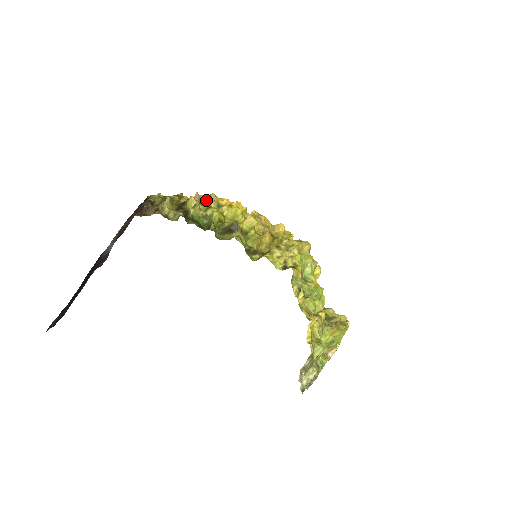
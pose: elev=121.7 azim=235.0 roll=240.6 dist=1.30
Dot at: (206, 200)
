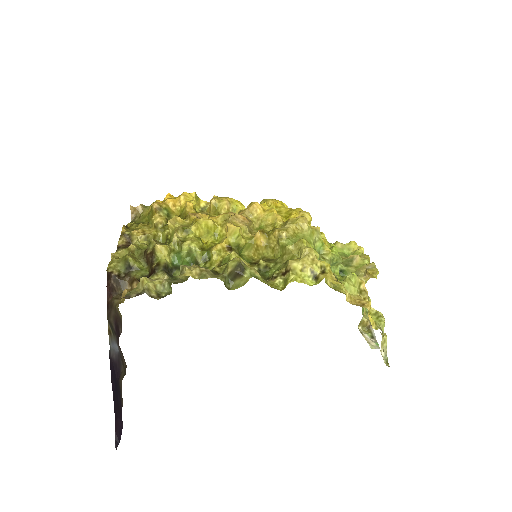
Dot at: (155, 219)
